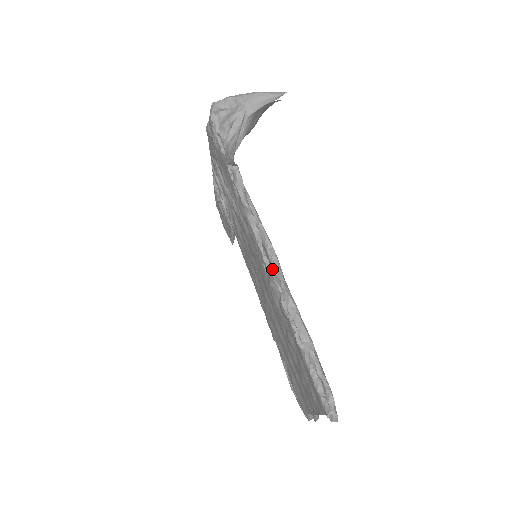
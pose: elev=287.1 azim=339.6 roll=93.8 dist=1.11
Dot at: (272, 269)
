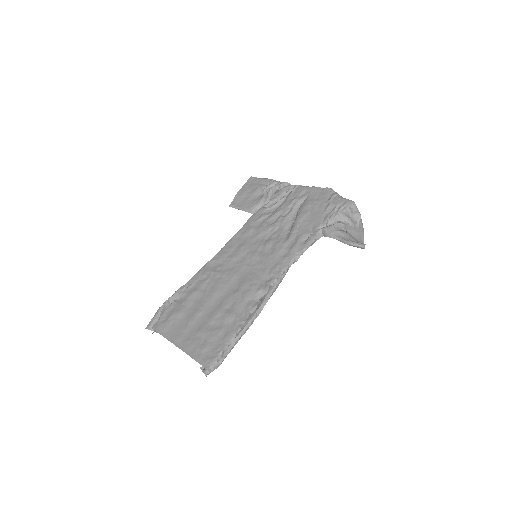
Dot at: occluded
